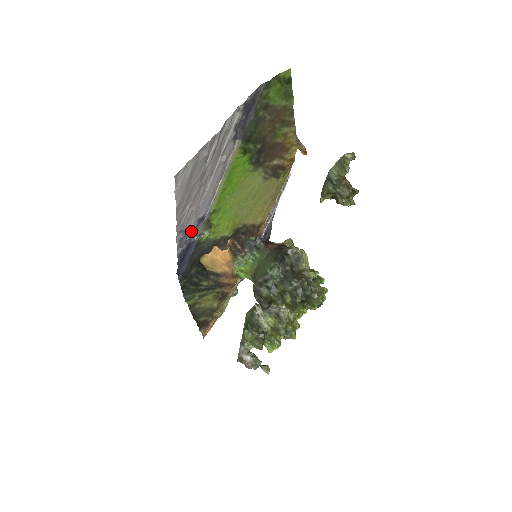
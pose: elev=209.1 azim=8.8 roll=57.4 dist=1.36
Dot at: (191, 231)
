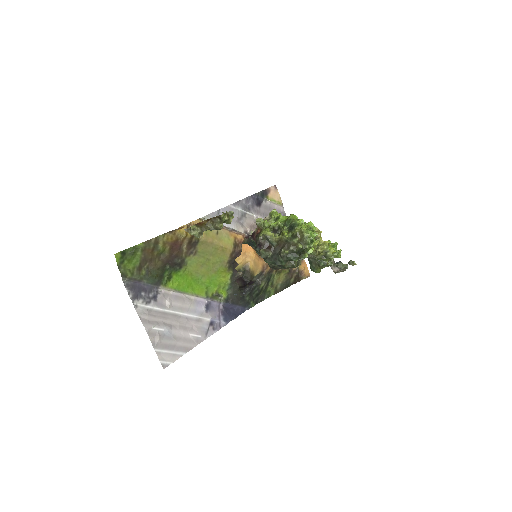
Dot at: (212, 317)
